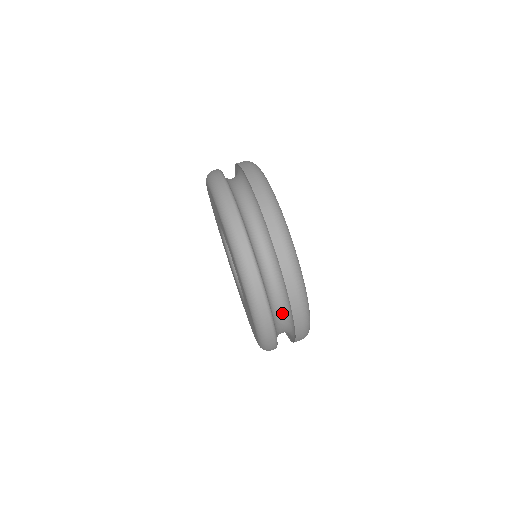
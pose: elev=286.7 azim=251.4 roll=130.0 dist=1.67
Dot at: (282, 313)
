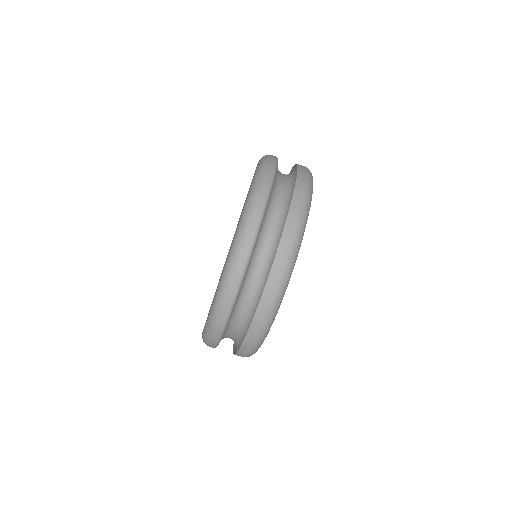
Dot at: occluded
